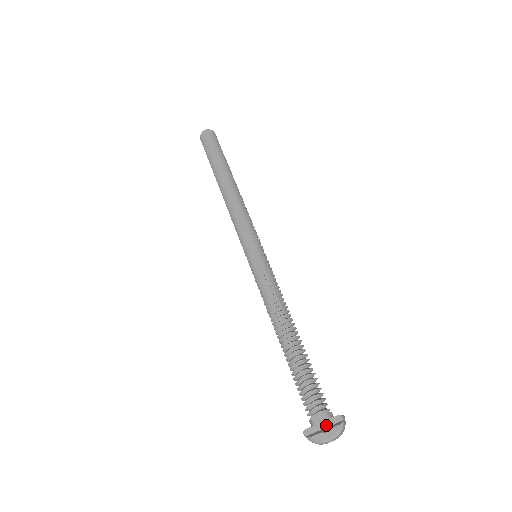
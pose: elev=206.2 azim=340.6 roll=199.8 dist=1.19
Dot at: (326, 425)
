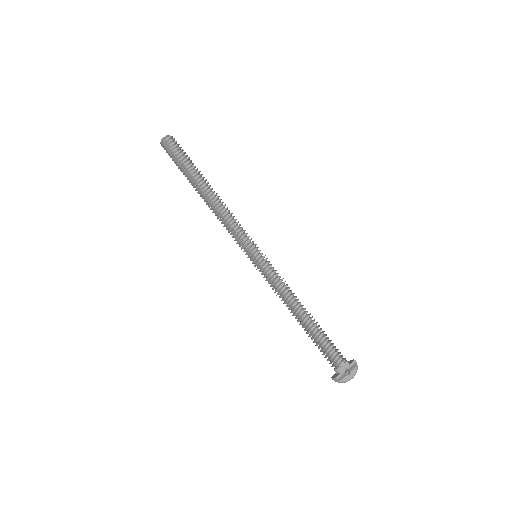
Dot at: occluded
